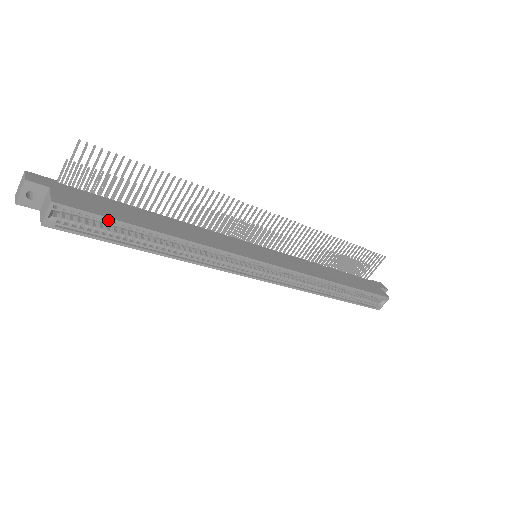
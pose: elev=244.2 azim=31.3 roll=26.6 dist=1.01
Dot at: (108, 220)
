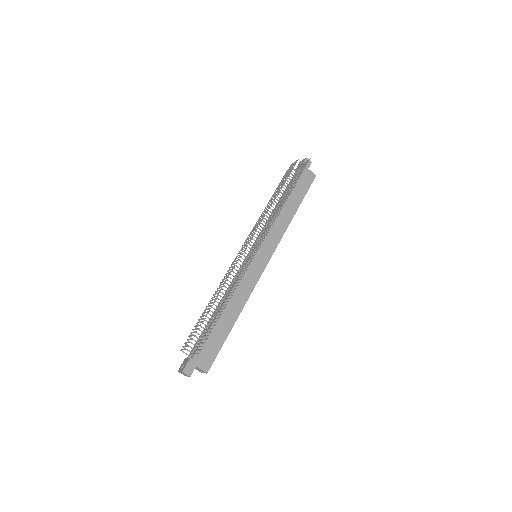
Dot at: (219, 347)
